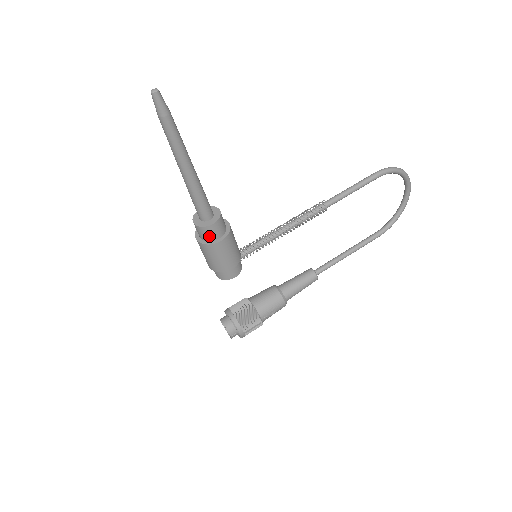
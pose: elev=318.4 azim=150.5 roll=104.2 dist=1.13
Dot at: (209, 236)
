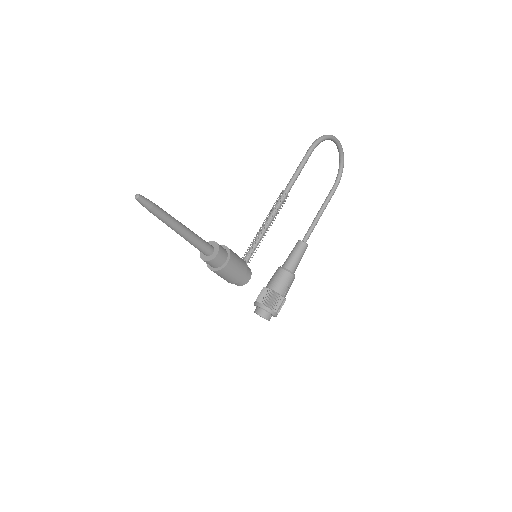
Dot at: (218, 263)
